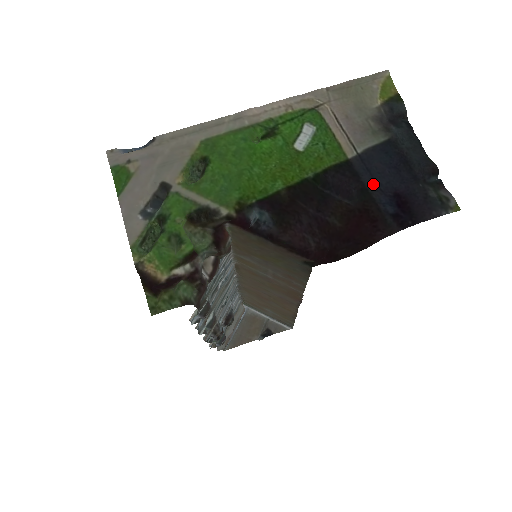
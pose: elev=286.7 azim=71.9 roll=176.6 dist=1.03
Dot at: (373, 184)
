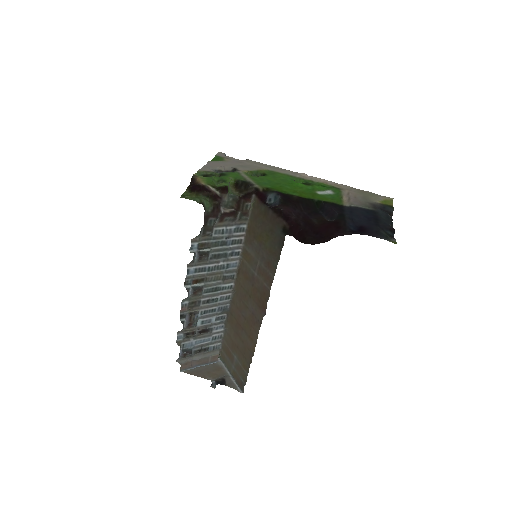
Dot at: (349, 216)
